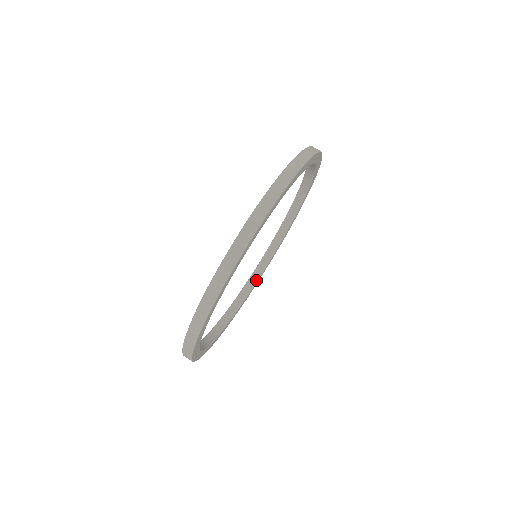
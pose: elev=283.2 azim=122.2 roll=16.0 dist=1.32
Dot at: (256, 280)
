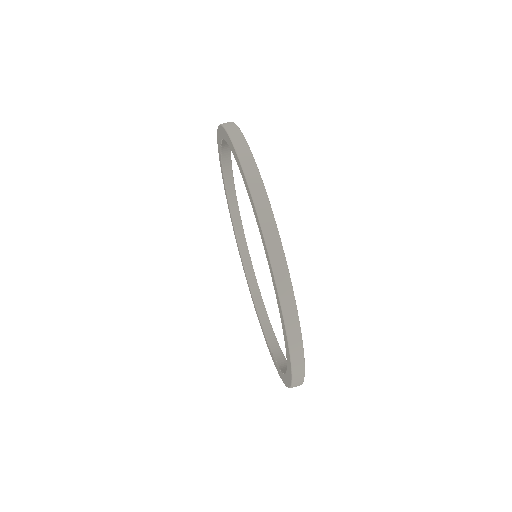
Dot at: (246, 247)
